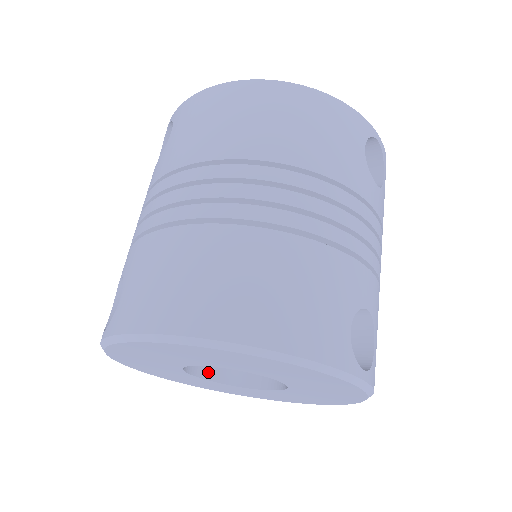
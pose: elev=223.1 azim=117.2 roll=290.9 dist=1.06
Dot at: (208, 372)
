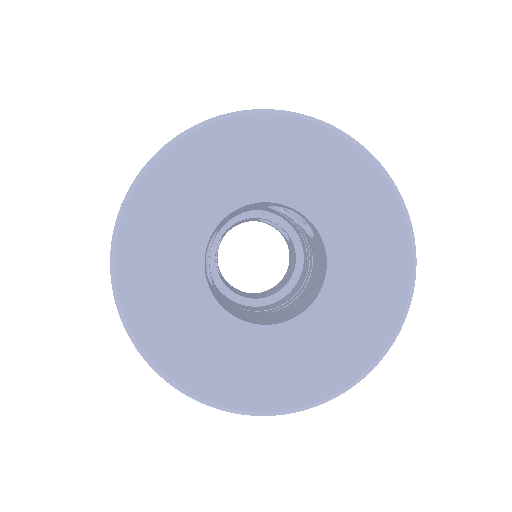
Dot at: (247, 320)
